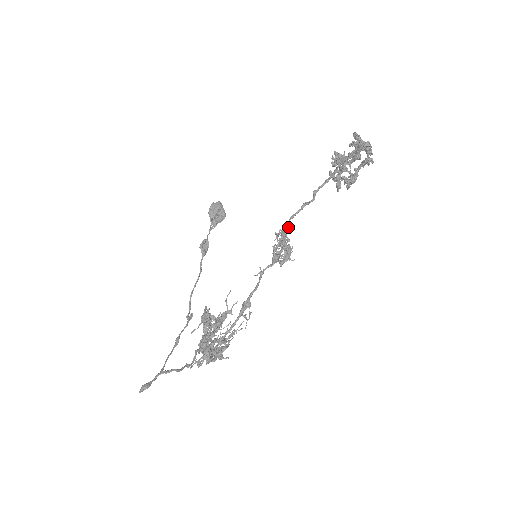
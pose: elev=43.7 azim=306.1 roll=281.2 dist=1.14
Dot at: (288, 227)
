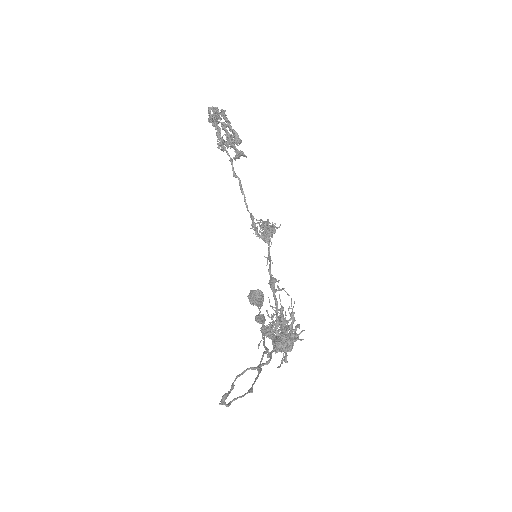
Dot at: (250, 214)
